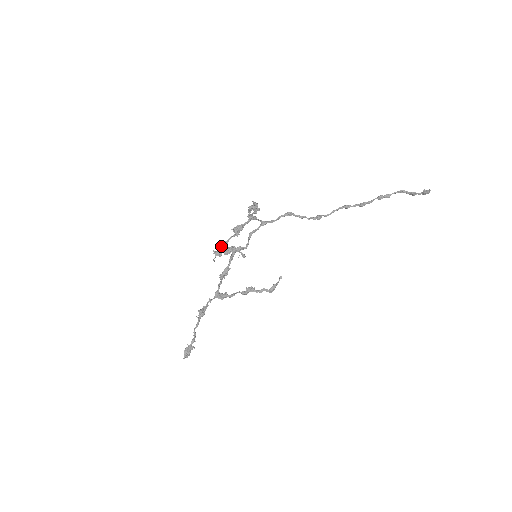
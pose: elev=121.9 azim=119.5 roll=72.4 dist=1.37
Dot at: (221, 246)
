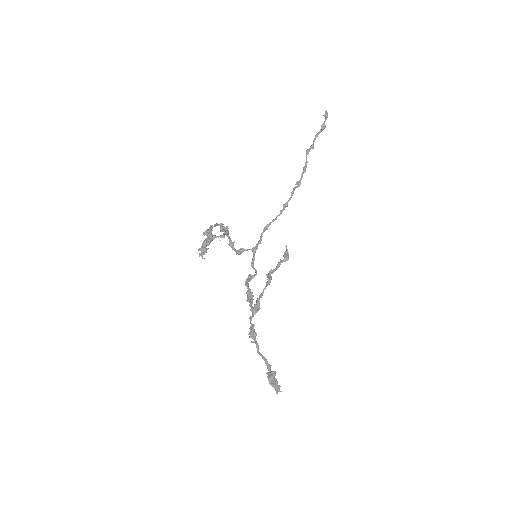
Dot at: (201, 246)
